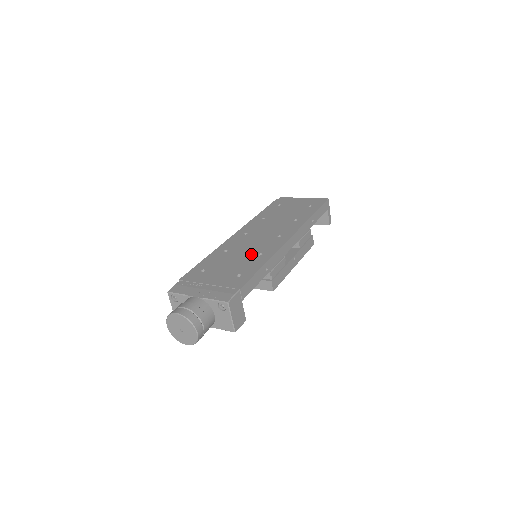
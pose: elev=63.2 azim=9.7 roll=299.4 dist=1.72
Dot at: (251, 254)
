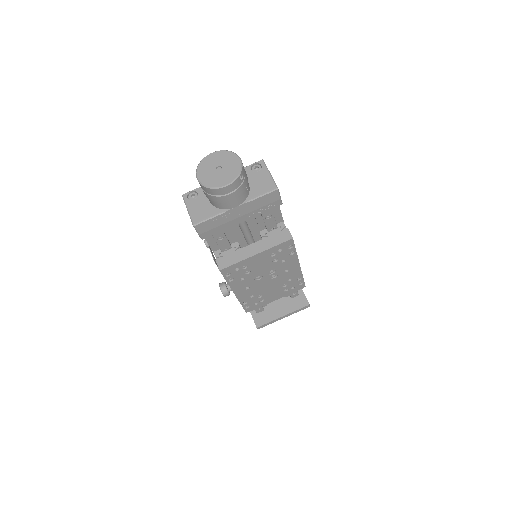
Dot at: occluded
